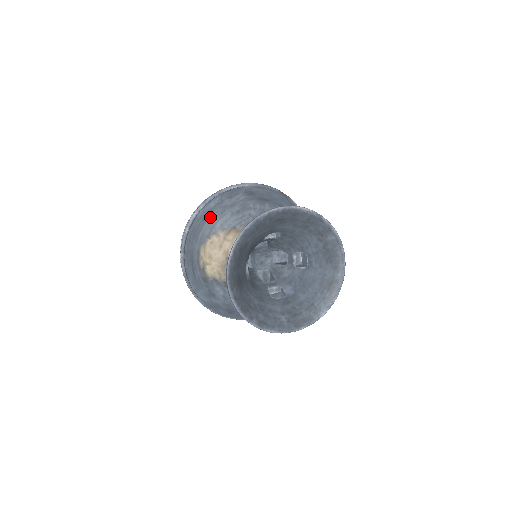
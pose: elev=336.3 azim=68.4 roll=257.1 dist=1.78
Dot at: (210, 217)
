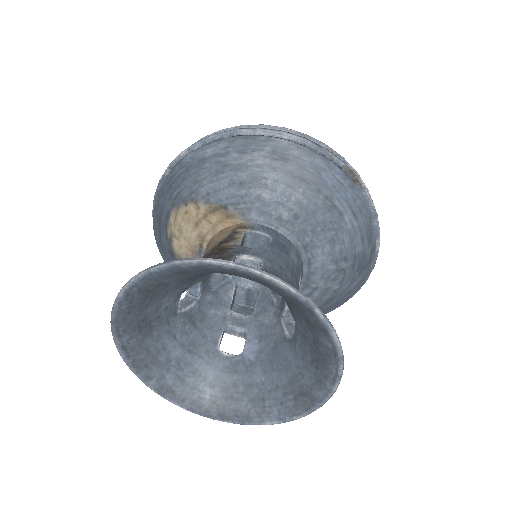
Dot at: (197, 172)
